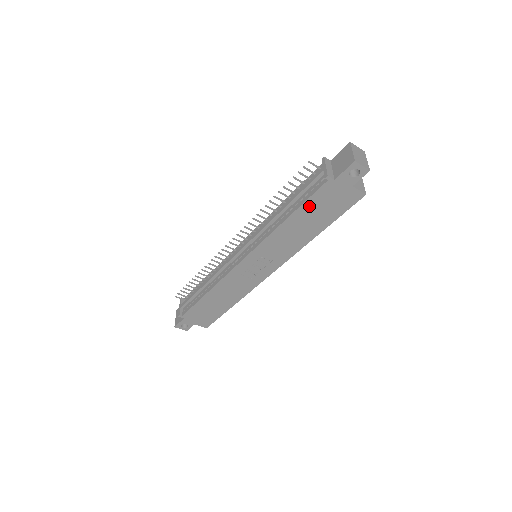
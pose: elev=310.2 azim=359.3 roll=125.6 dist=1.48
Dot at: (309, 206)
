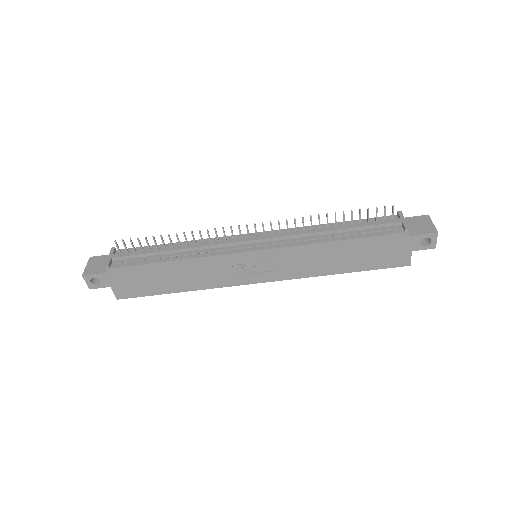
Dot at: (366, 243)
